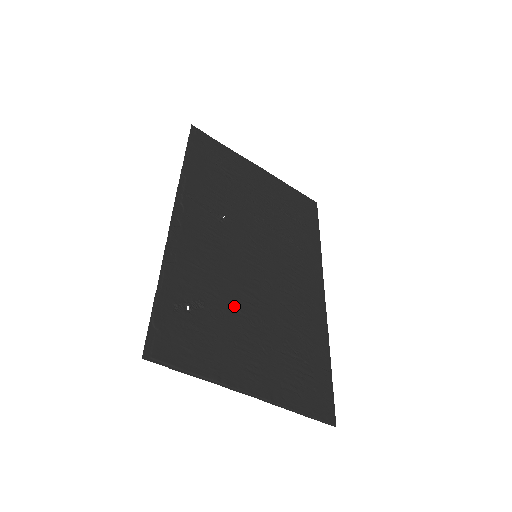
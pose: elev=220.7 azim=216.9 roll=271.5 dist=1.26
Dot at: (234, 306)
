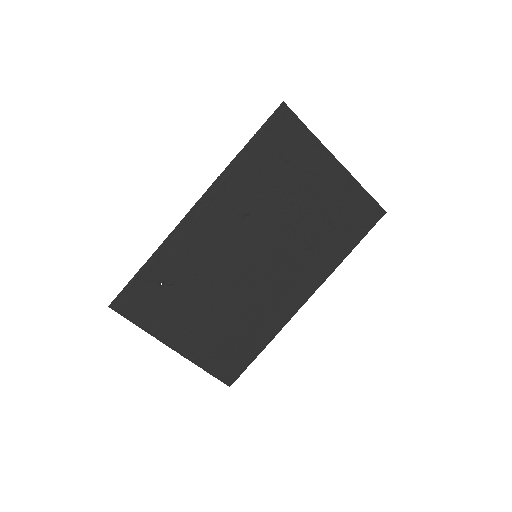
Dot at: (202, 291)
